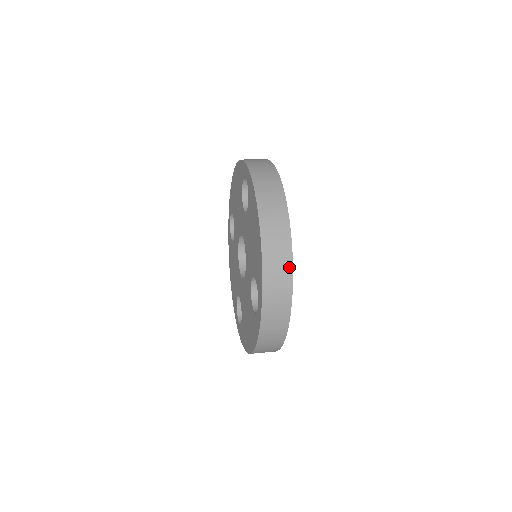
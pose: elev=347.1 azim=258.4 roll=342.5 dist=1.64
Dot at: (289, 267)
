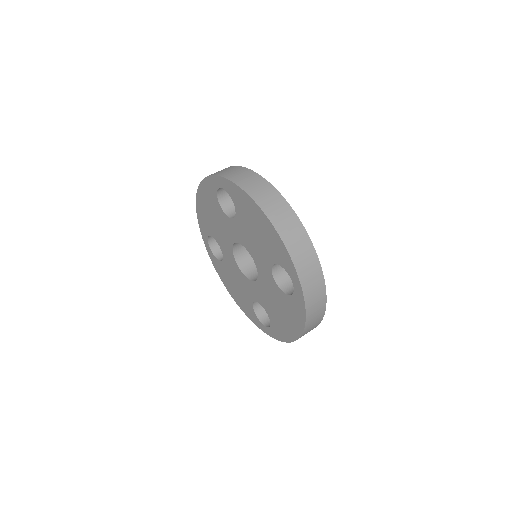
Dot at: occluded
